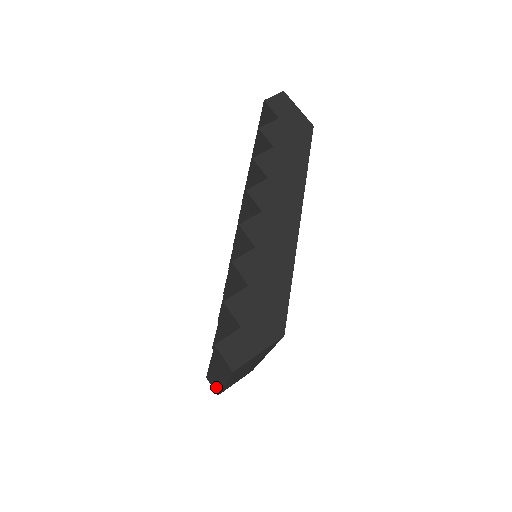
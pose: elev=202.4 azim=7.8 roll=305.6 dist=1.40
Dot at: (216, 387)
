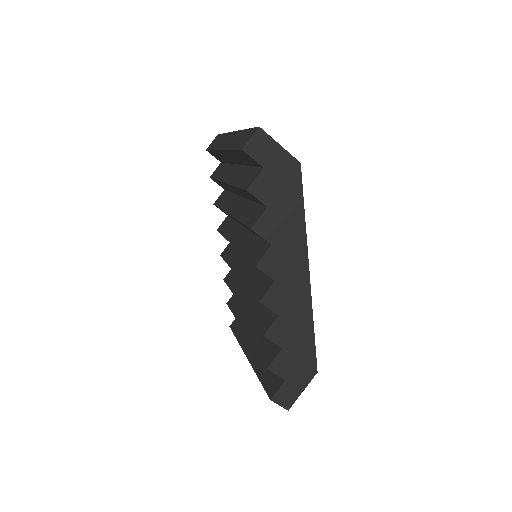
Dot at: occluded
